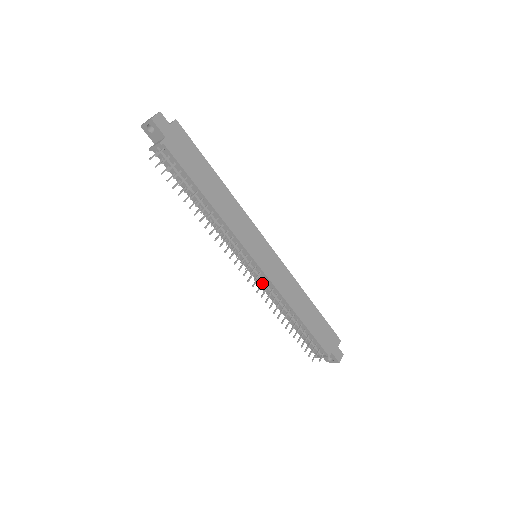
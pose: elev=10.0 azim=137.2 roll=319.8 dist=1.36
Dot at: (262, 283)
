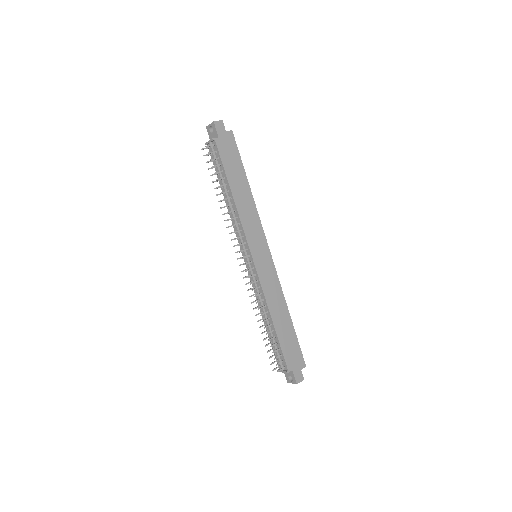
Dot at: (252, 279)
